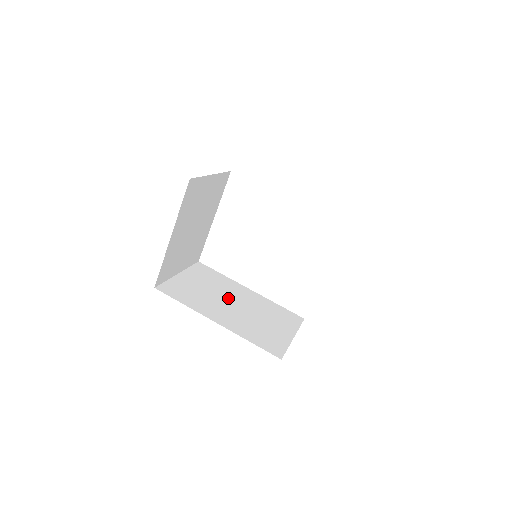
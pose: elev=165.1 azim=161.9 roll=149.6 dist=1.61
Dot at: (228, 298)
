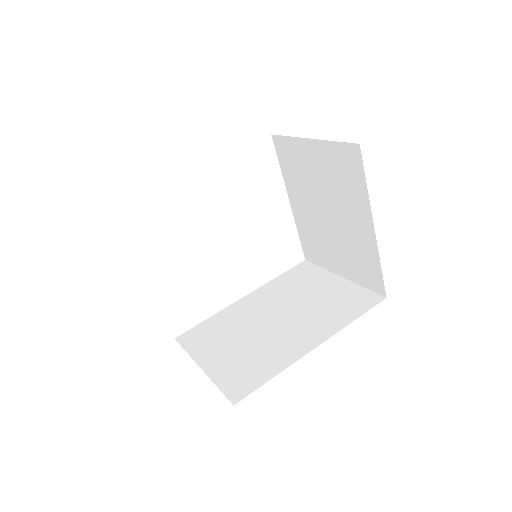
Dot at: (262, 323)
